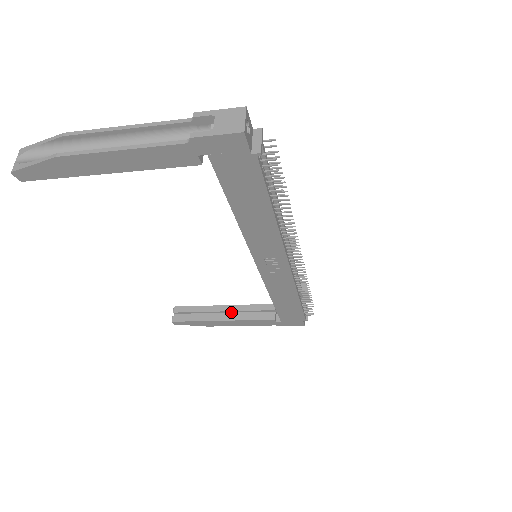
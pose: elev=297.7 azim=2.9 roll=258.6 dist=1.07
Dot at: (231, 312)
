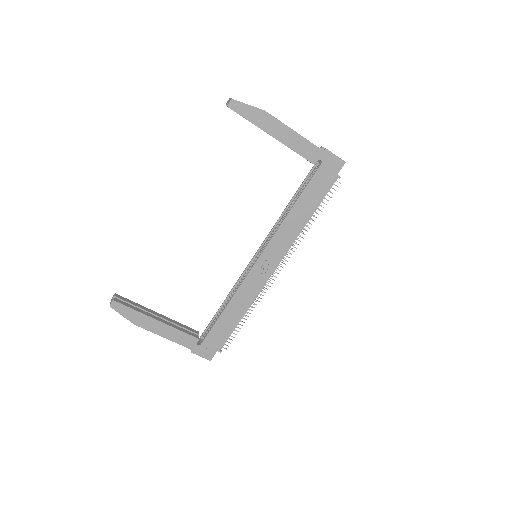
Dot at: occluded
